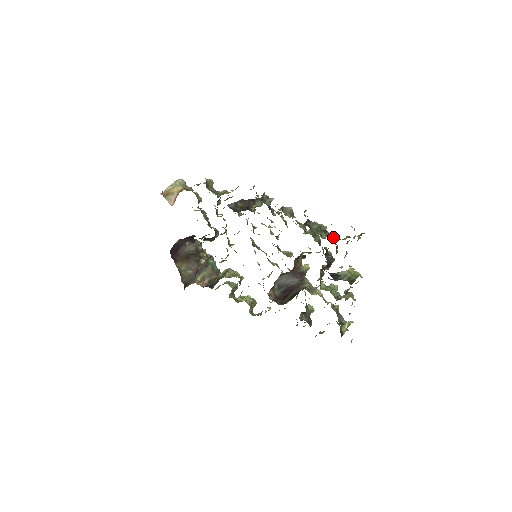
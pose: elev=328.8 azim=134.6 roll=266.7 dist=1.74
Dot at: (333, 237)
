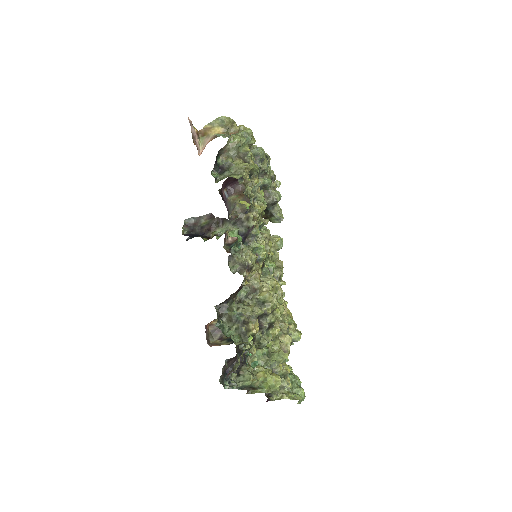
Dot at: (254, 332)
